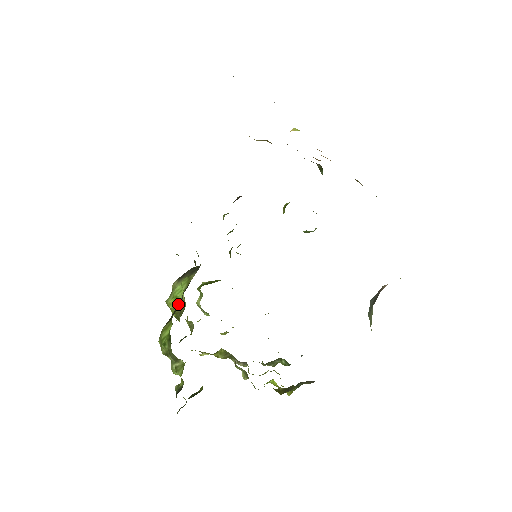
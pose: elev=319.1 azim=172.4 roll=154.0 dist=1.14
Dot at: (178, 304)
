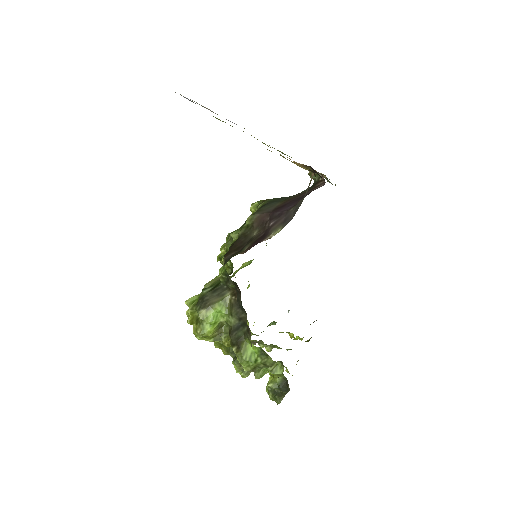
Dot at: (217, 328)
